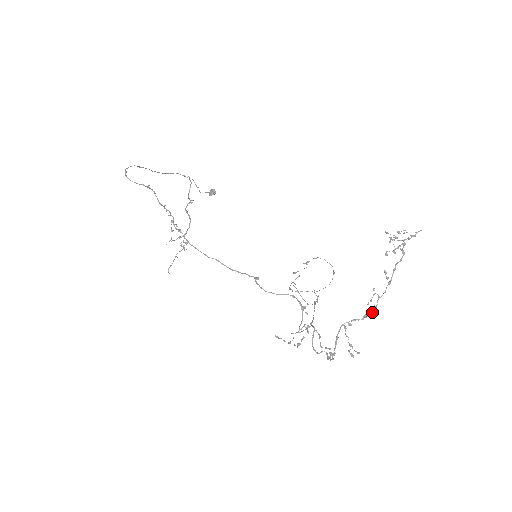
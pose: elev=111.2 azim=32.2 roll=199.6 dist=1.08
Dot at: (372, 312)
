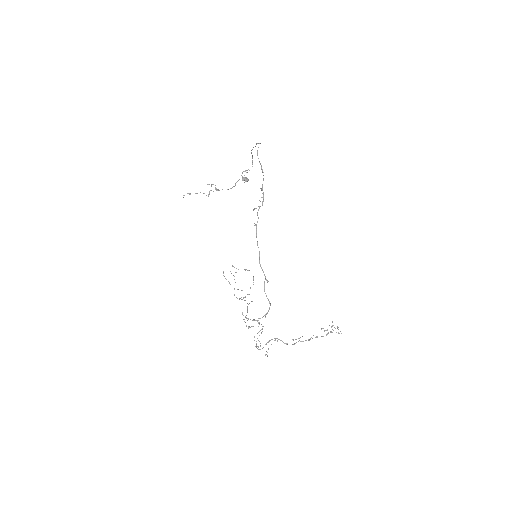
Dot at: occluded
